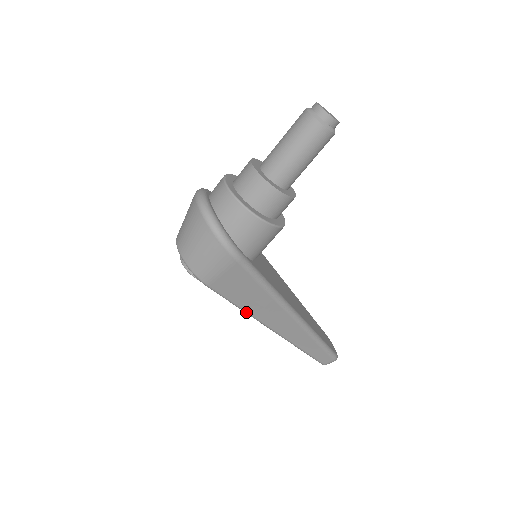
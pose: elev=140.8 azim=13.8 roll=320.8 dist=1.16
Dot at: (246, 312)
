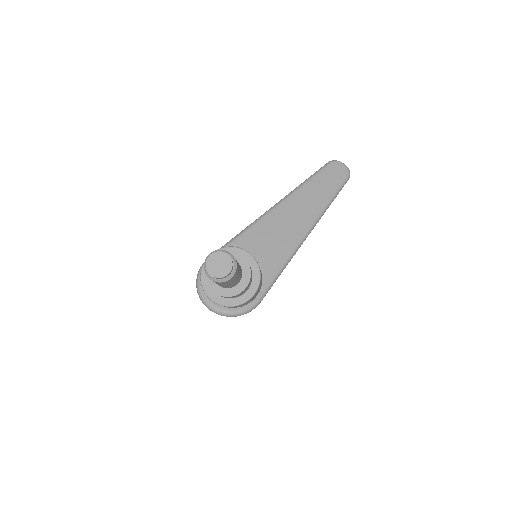
Dot at: occluded
